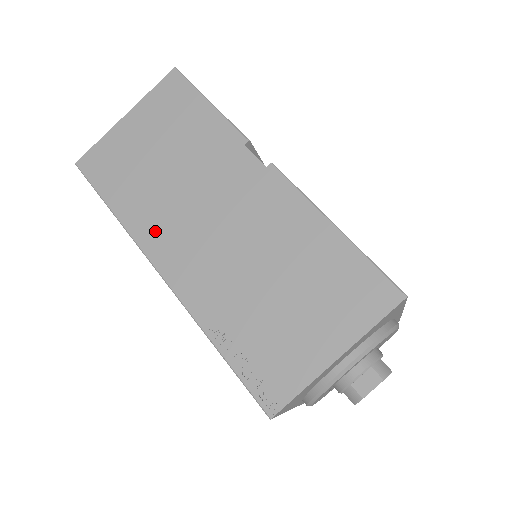
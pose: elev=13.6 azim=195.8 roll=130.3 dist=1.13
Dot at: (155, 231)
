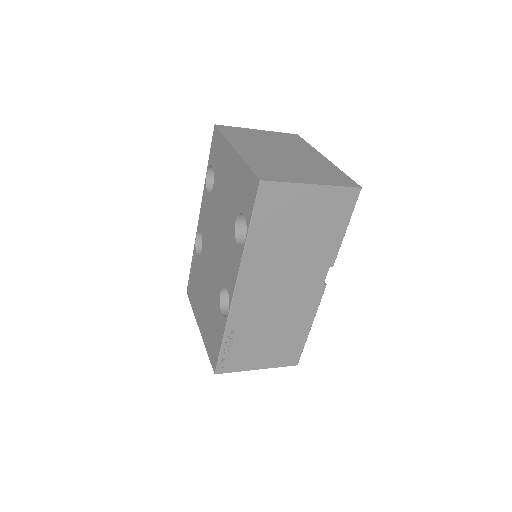
Dot at: (255, 269)
